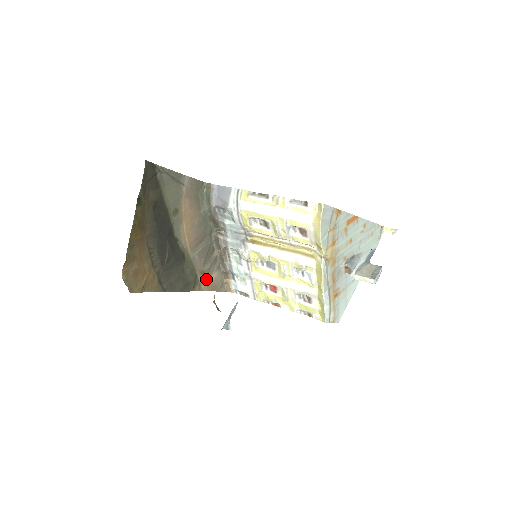
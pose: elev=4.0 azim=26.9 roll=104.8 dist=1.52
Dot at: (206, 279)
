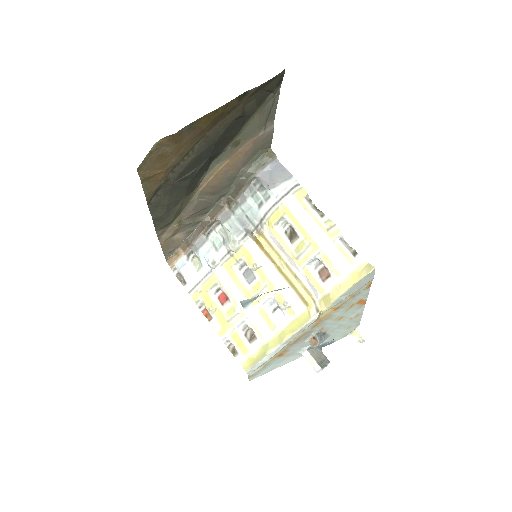
Dot at: (173, 232)
